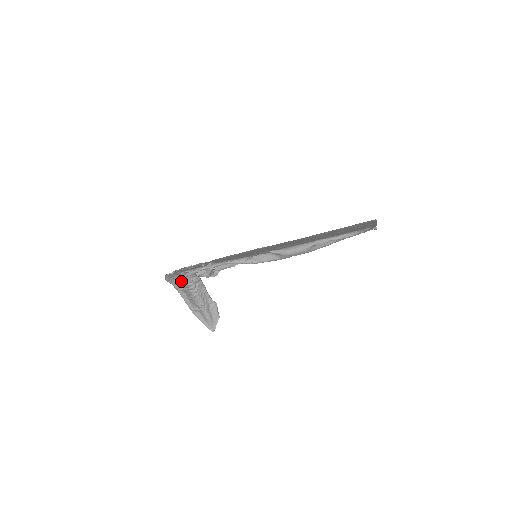
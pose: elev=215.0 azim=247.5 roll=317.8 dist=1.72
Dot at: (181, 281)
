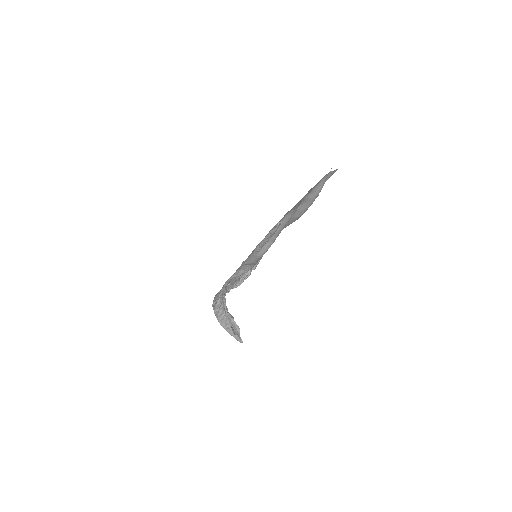
Dot at: (216, 302)
